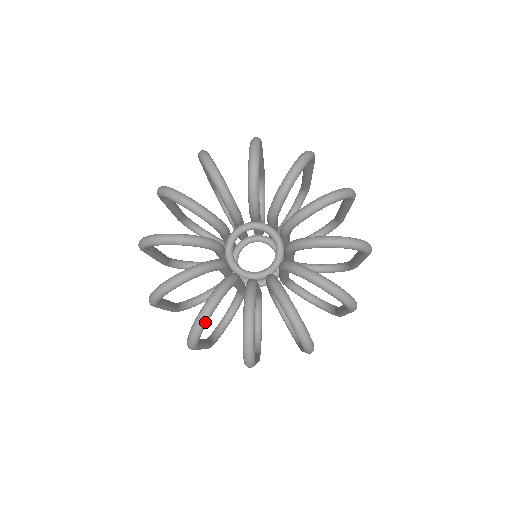
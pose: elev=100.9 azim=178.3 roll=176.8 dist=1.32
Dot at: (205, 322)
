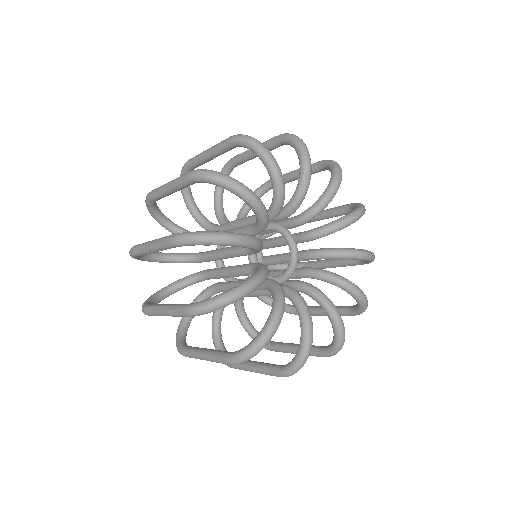
Dot at: (240, 298)
